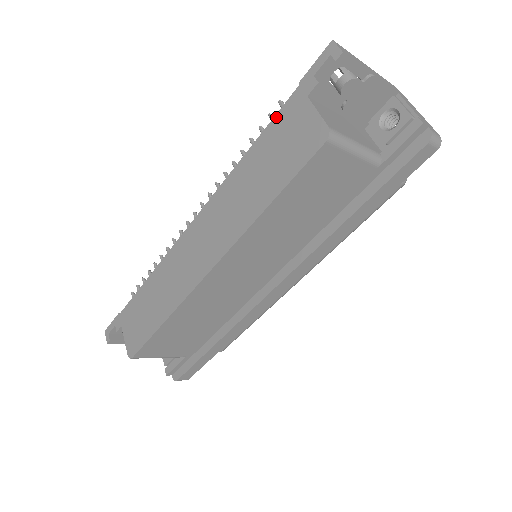
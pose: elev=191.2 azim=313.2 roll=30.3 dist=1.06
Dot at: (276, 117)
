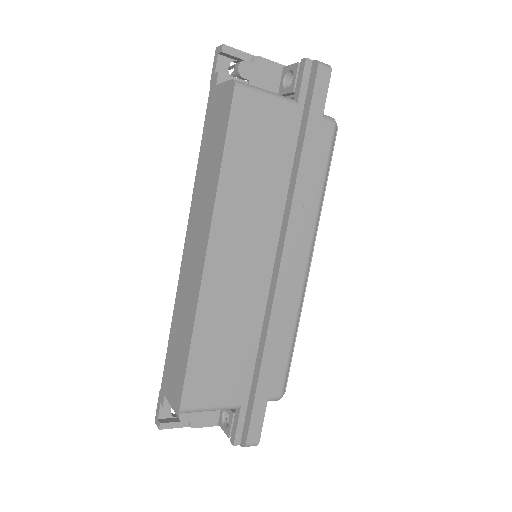
Dot at: (206, 117)
